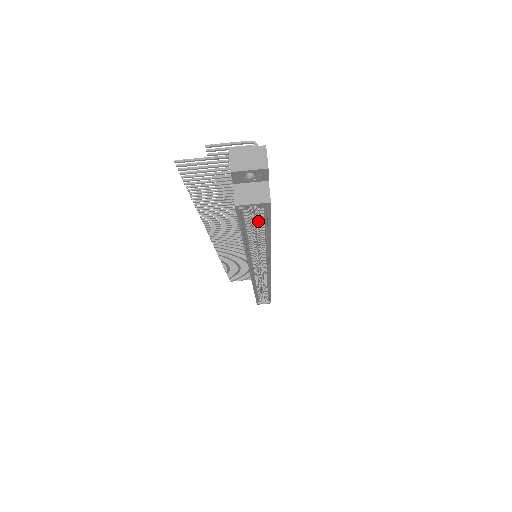
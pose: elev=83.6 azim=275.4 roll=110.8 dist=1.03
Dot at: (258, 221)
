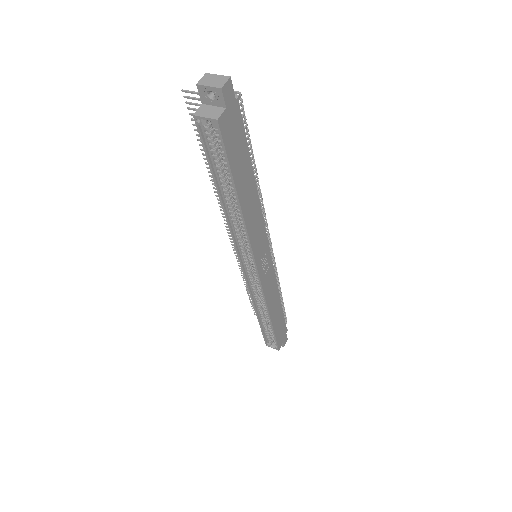
Dot at: (222, 158)
